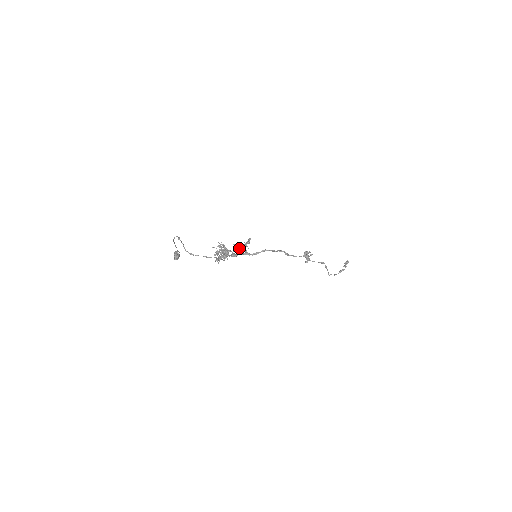
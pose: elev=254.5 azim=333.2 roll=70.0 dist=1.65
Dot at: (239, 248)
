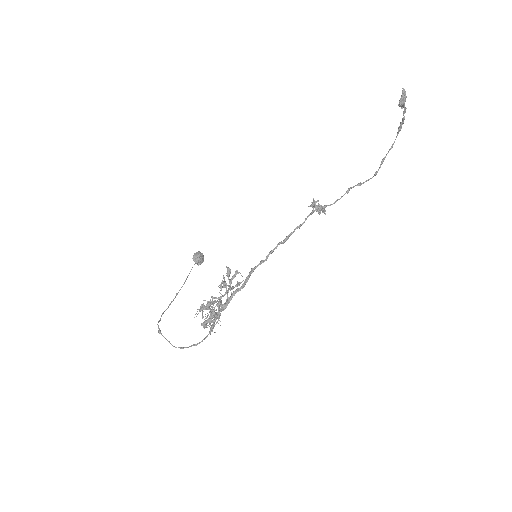
Dot at: (221, 297)
